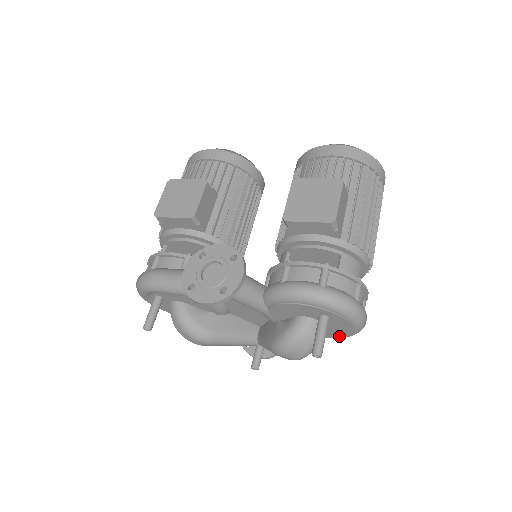
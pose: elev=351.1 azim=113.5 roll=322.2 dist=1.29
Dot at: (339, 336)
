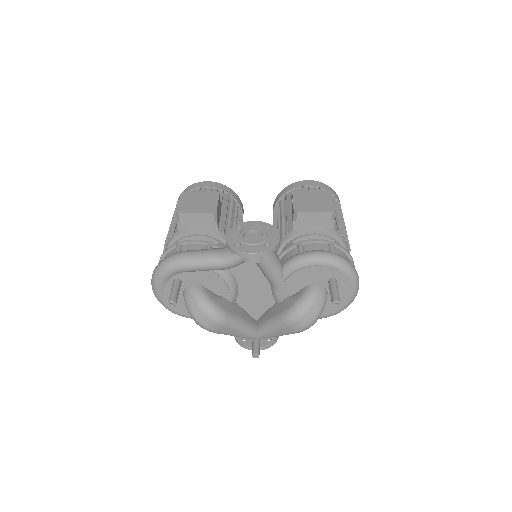
Dot at: (334, 310)
